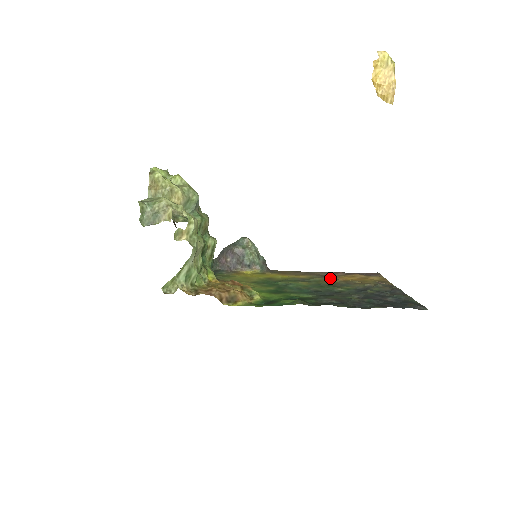
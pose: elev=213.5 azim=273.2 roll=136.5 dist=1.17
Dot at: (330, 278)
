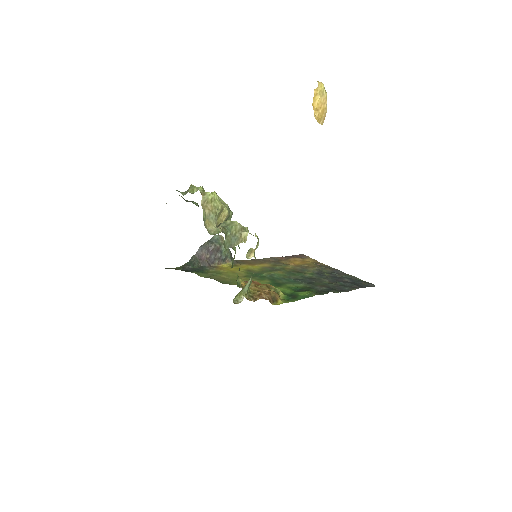
Dot at: (286, 264)
